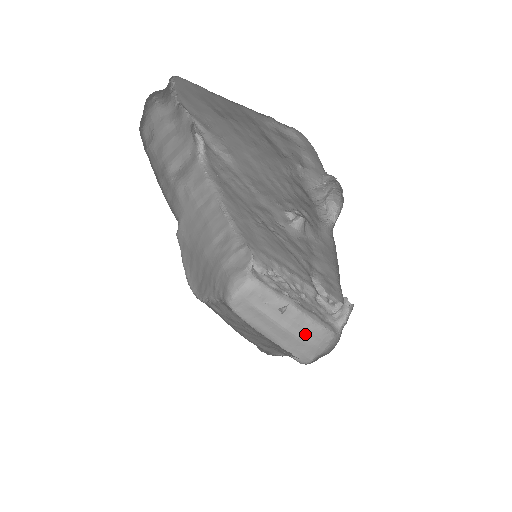
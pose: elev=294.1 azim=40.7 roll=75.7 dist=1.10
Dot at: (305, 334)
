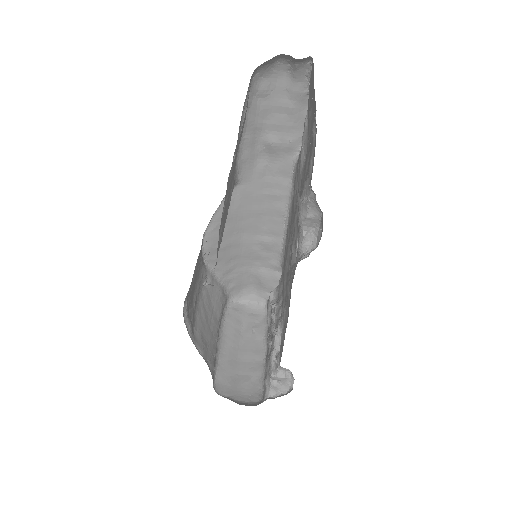
Dot at: (246, 378)
